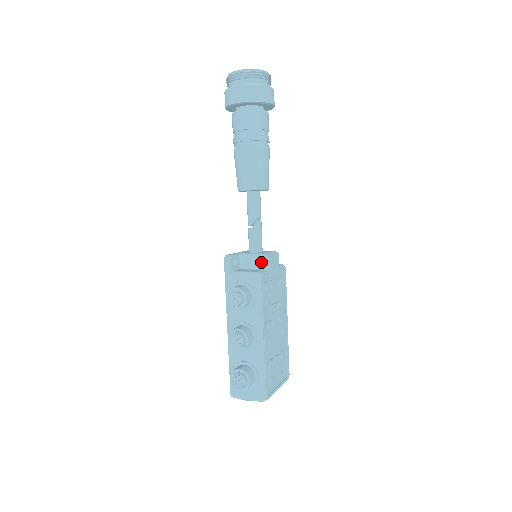
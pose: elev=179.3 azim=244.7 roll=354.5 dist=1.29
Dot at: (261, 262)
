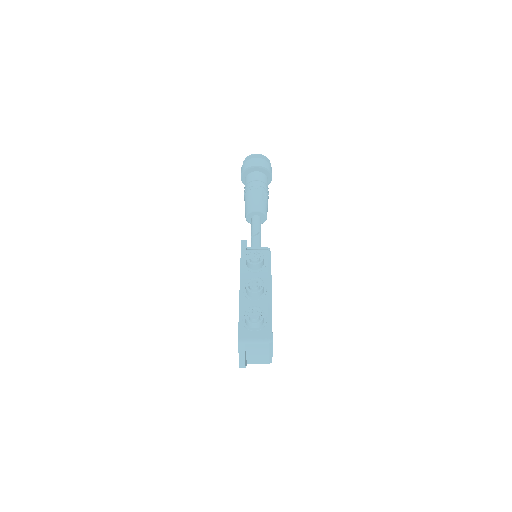
Dot at: occluded
